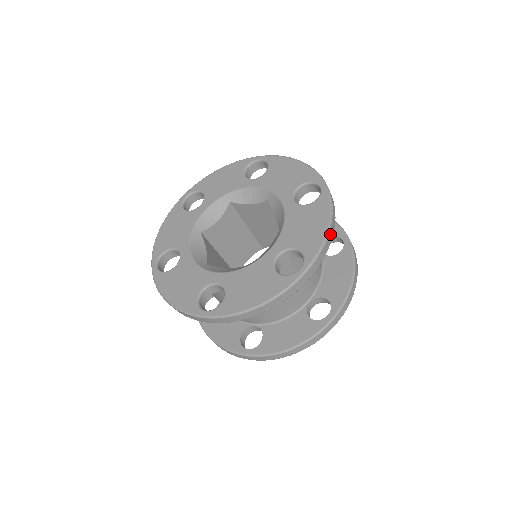
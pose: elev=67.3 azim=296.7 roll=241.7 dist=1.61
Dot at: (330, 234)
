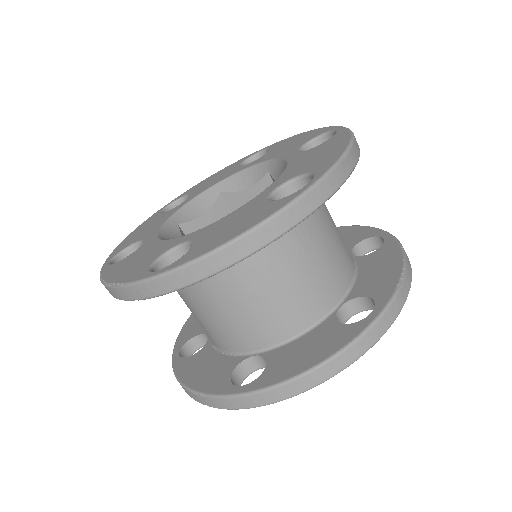
Dot at: (353, 153)
